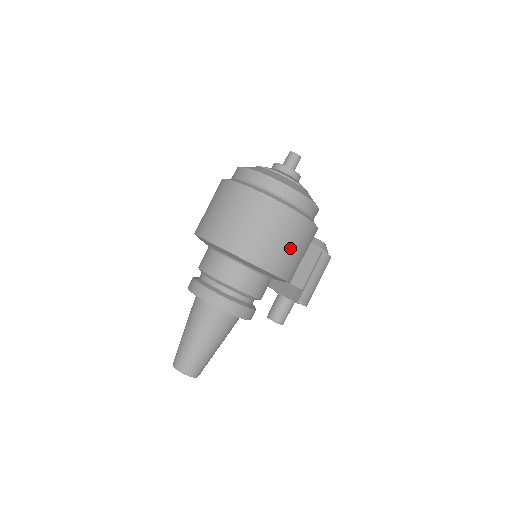
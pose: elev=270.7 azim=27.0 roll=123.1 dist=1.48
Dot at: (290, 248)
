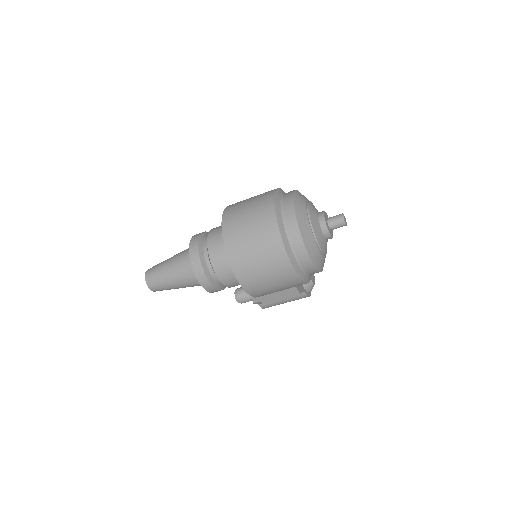
Dot at: (271, 285)
